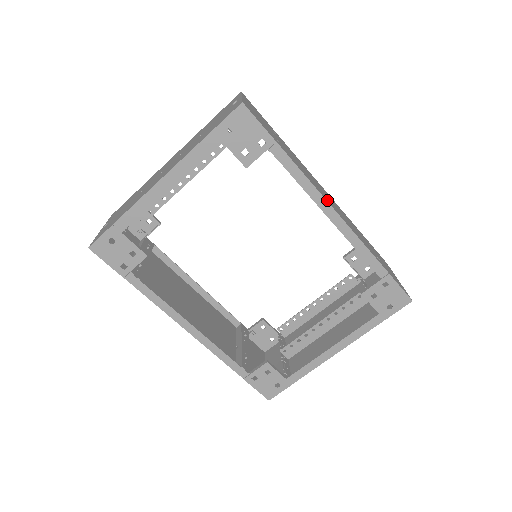
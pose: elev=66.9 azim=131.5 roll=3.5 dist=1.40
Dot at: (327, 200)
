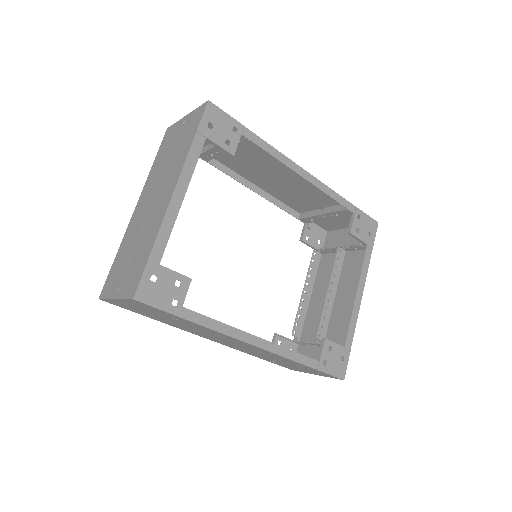
Dot at: occluded
